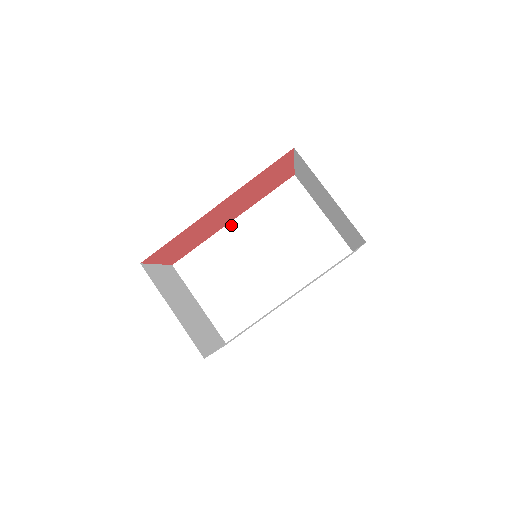
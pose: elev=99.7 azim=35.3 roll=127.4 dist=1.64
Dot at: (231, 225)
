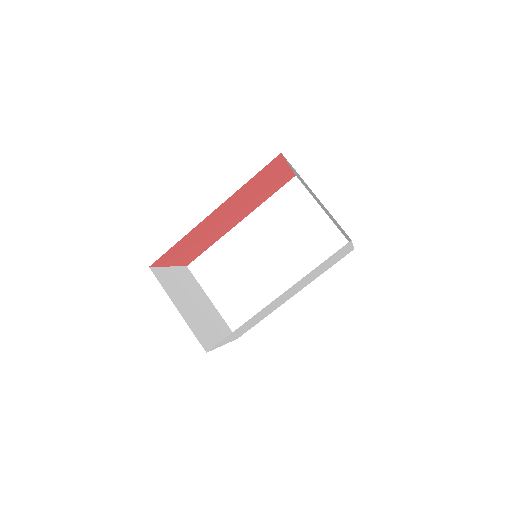
Dot at: (238, 227)
